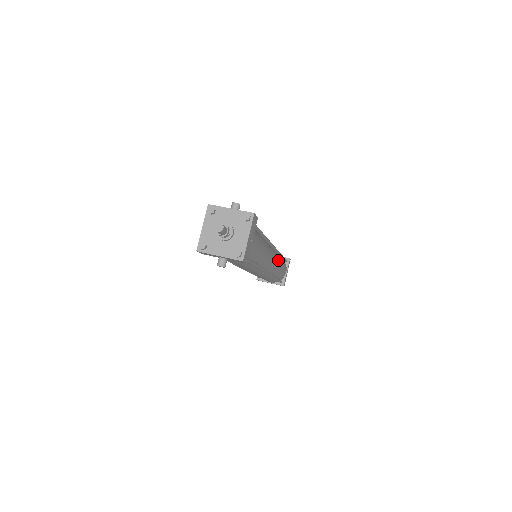
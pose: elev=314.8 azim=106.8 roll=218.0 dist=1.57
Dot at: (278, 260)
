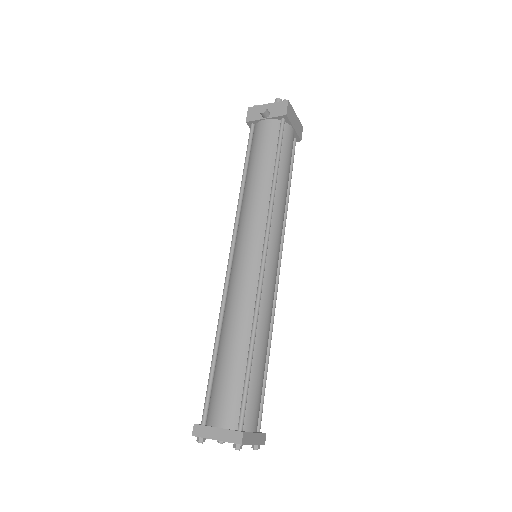
Dot at: (271, 314)
